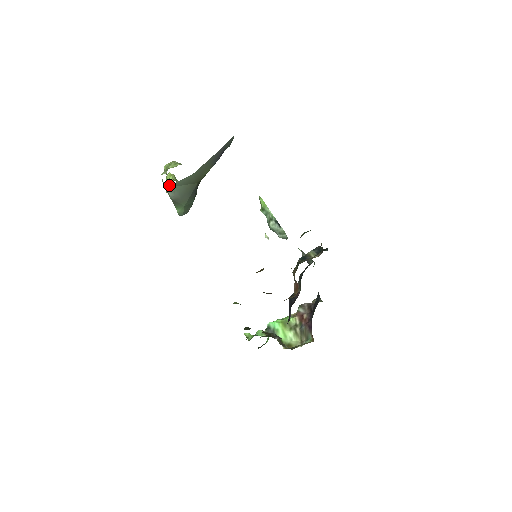
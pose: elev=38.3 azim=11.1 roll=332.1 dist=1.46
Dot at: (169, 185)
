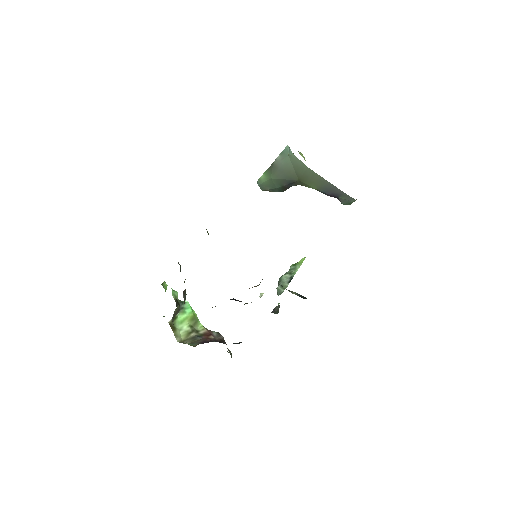
Dot at: (288, 151)
